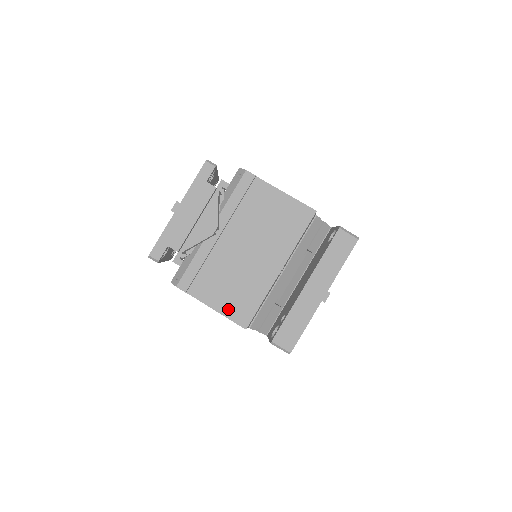
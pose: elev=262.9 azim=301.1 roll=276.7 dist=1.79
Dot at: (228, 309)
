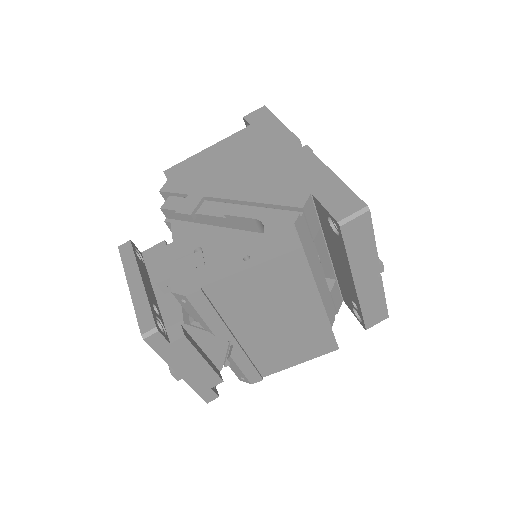
Dot at: (309, 355)
